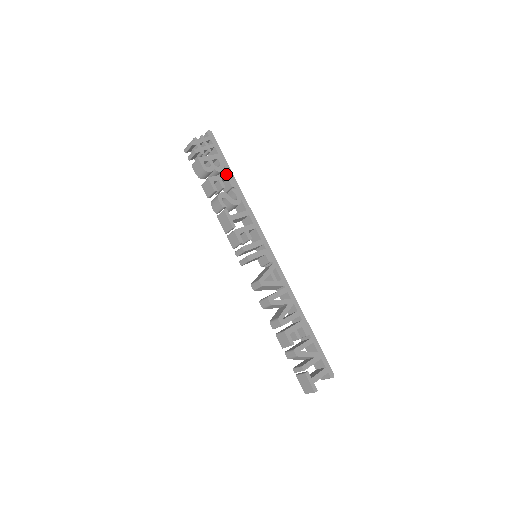
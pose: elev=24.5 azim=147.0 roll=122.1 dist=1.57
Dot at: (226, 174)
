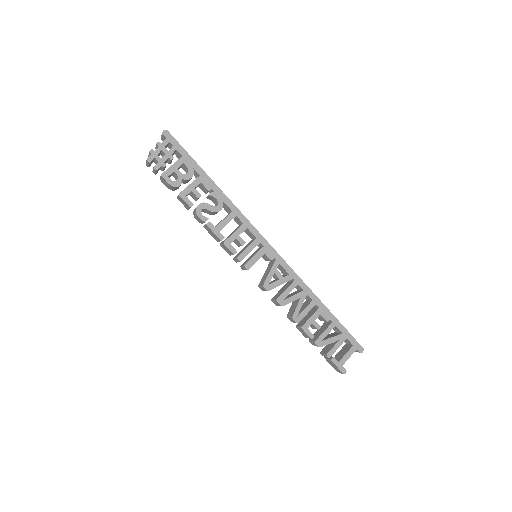
Dot at: (198, 178)
